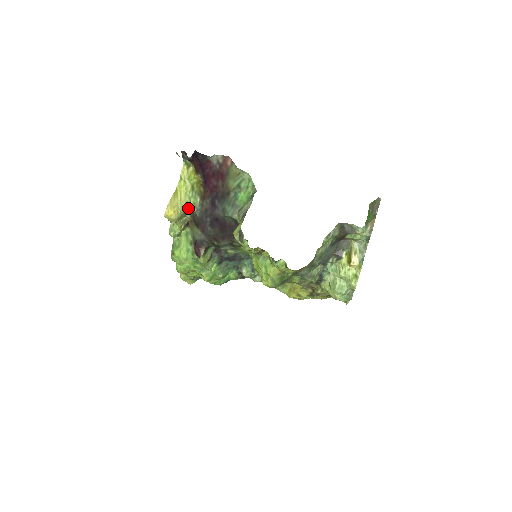
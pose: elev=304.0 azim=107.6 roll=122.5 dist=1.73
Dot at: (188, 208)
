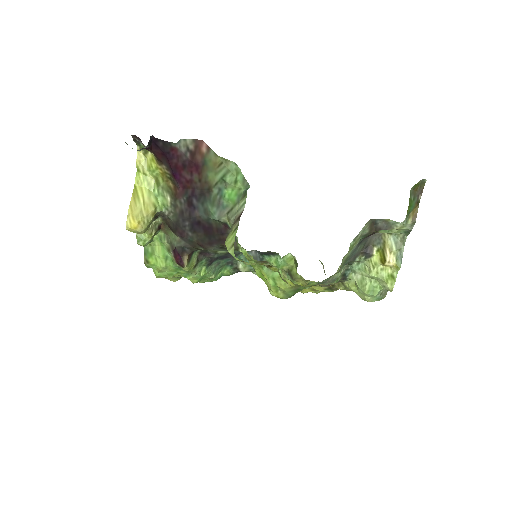
Dot at: (156, 212)
